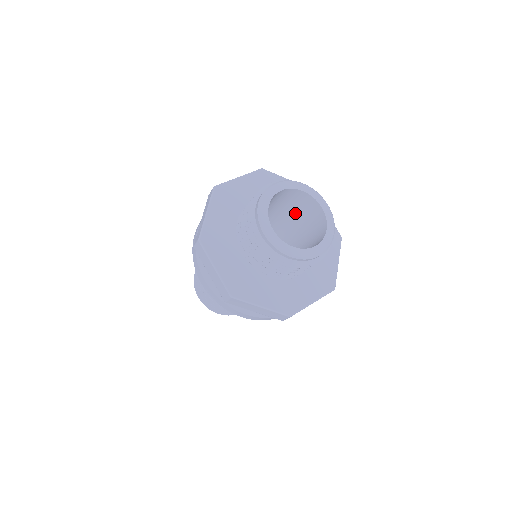
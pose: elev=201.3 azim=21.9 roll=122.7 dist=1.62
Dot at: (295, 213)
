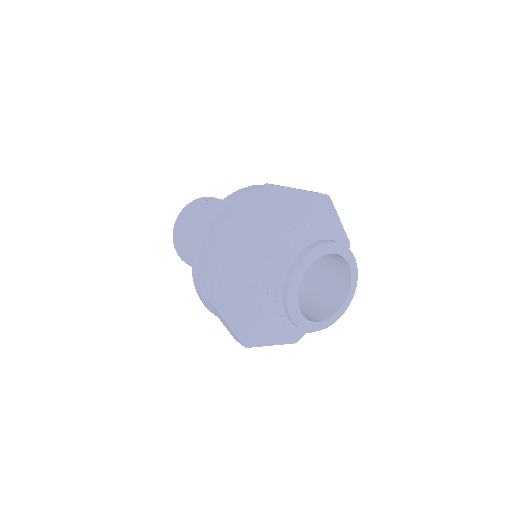
Dot at: occluded
